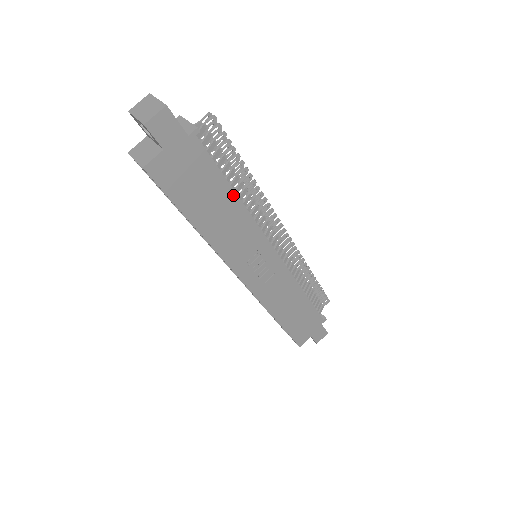
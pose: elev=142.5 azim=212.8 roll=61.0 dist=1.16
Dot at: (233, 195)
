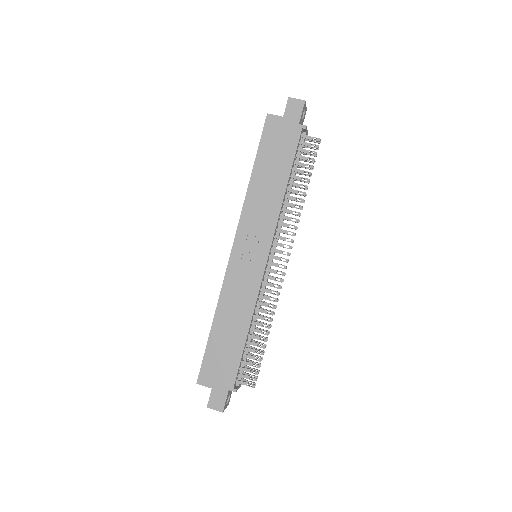
Dot at: (285, 183)
